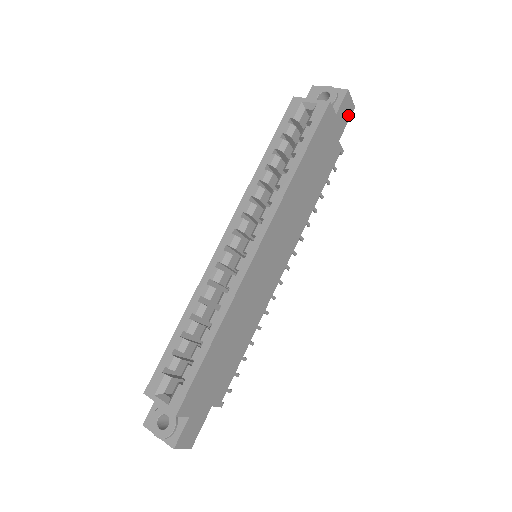
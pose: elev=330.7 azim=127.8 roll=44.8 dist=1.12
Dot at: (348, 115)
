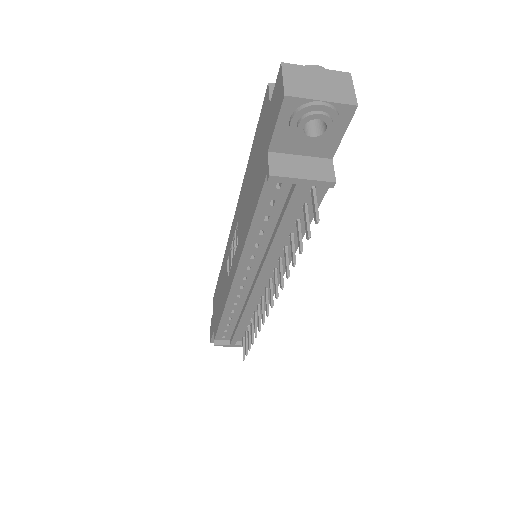
Dot at: occluded
